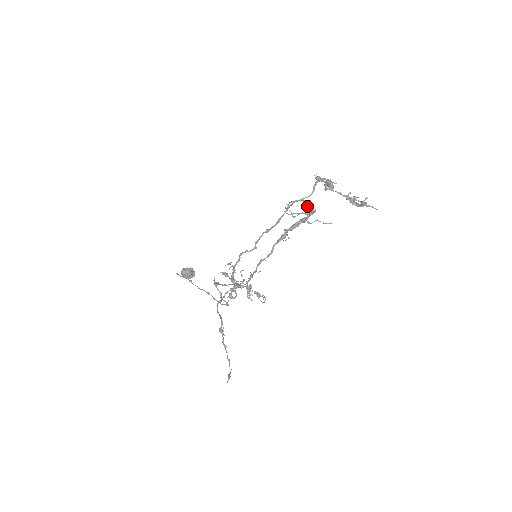
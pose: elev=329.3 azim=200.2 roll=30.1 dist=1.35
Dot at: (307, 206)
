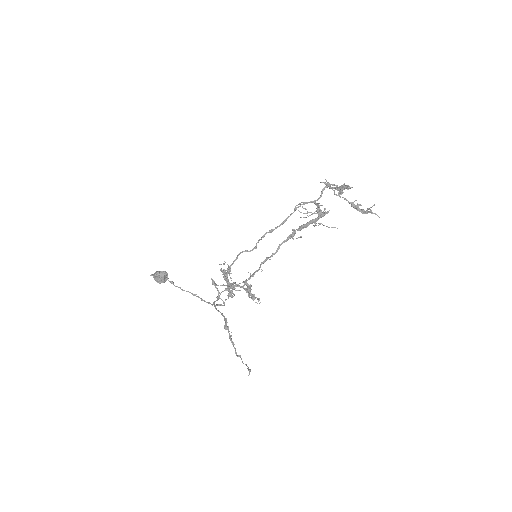
Dot at: (318, 208)
